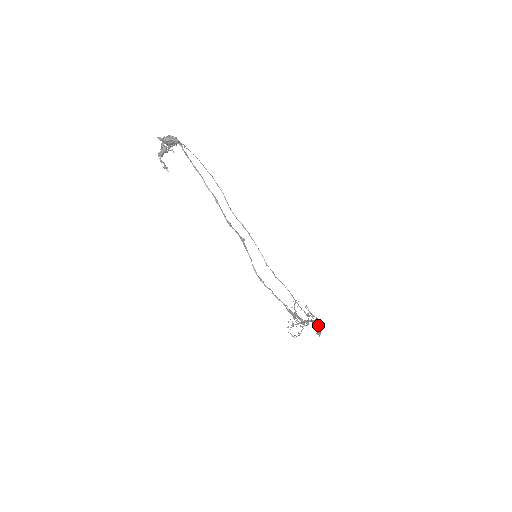
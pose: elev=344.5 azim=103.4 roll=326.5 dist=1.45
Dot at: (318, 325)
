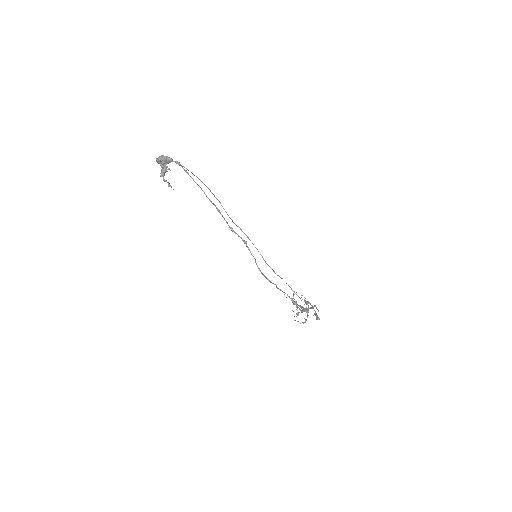
Dot at: (315, 311)
